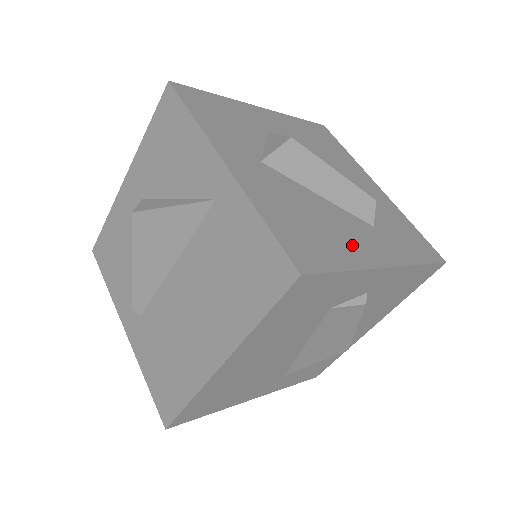
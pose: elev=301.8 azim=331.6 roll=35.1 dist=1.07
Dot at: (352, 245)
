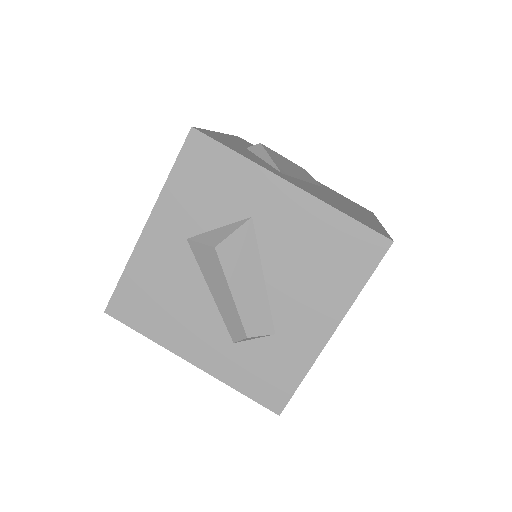
Dot at: (179, 332)
